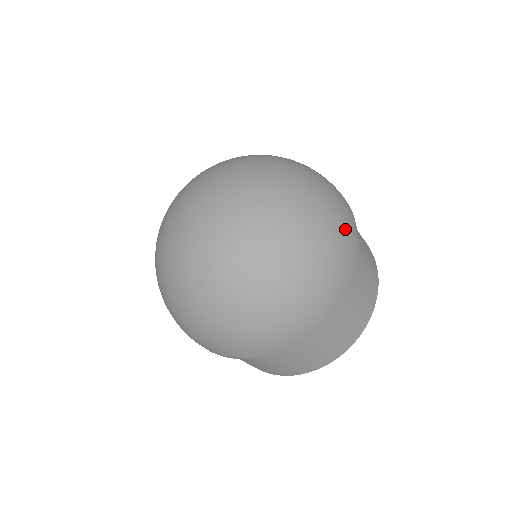
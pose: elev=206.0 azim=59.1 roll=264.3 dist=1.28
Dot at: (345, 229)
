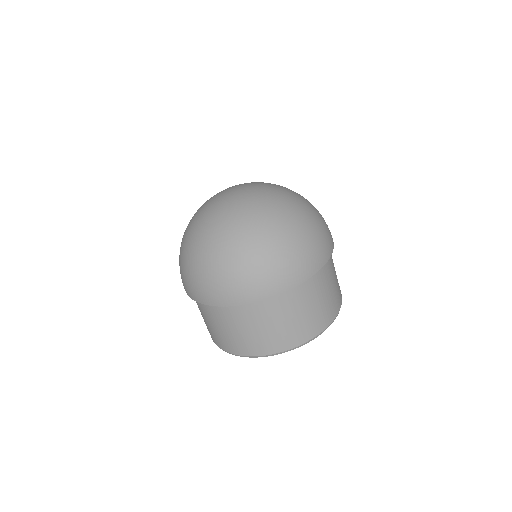
Dot at: (314, 252)
